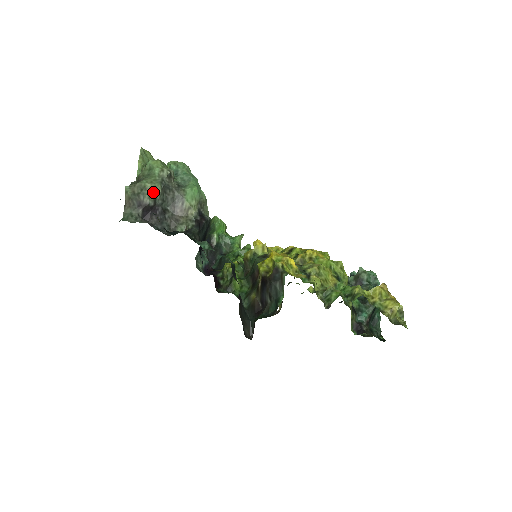
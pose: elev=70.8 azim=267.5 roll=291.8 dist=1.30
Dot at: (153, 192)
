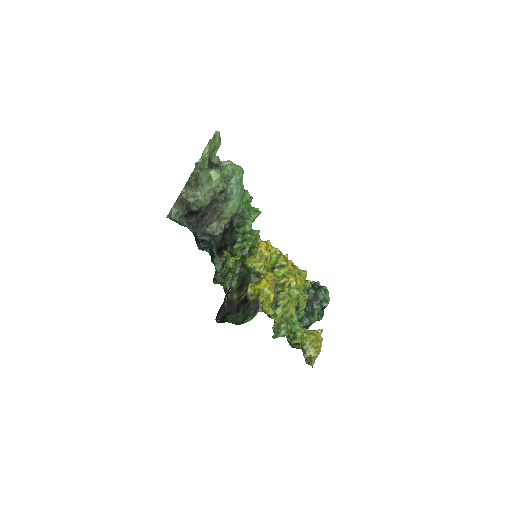
Dot at: (202, 204)
